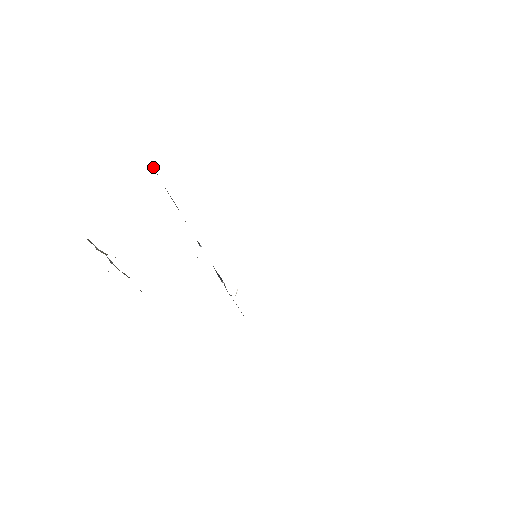
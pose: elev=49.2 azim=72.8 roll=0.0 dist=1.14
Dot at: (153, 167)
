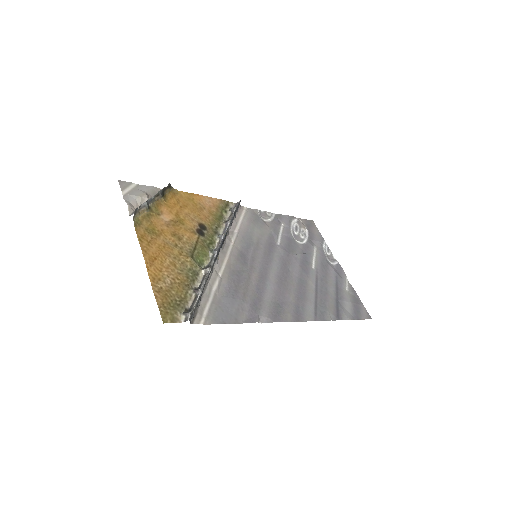
Dot at: (201, 293)
